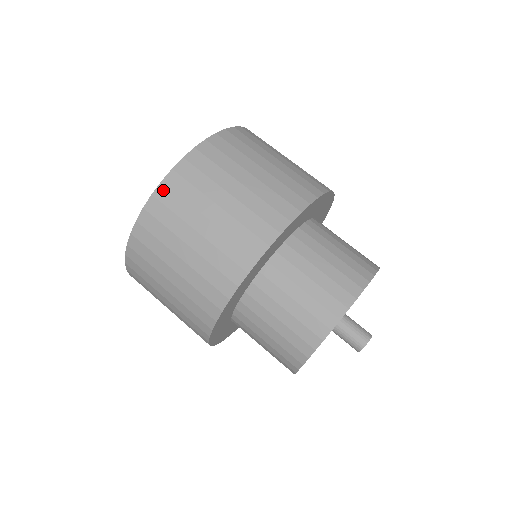
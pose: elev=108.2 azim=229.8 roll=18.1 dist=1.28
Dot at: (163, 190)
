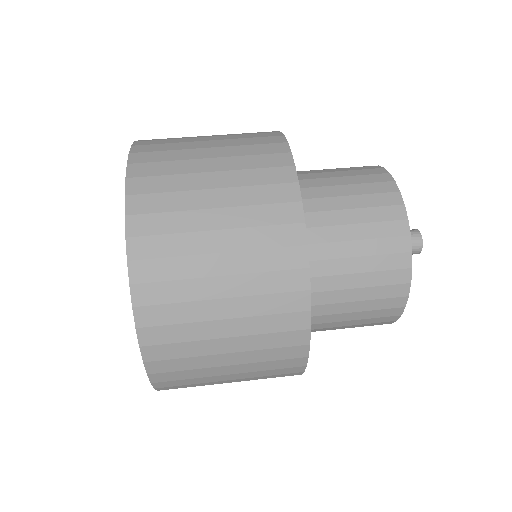
Dot at: (137, 156)
